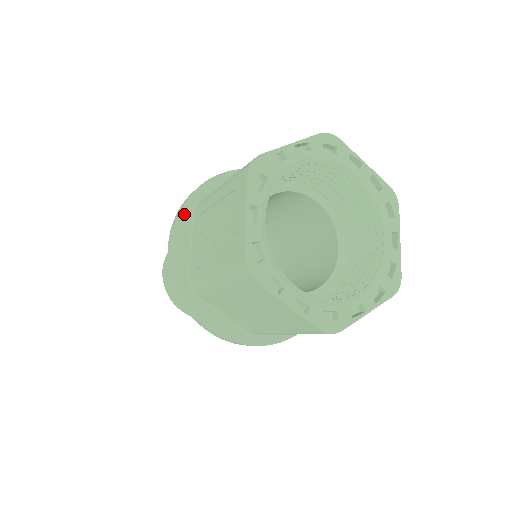
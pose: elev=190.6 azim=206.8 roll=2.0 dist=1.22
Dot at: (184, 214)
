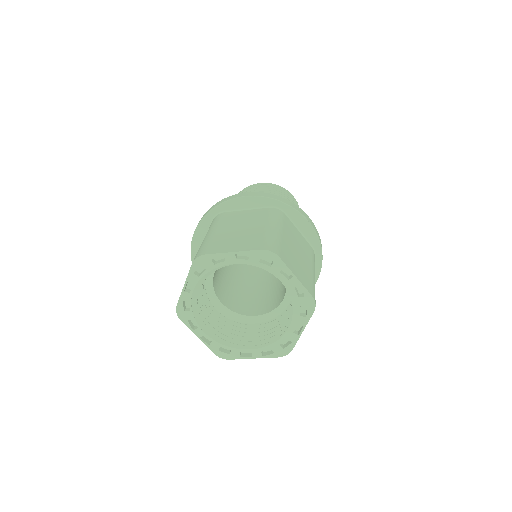
Dot at: (207, 218)
